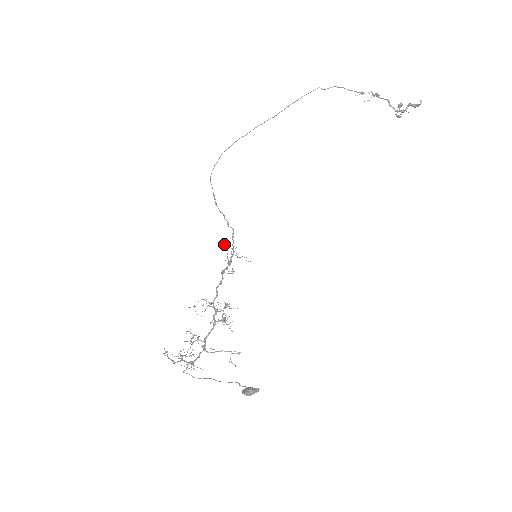
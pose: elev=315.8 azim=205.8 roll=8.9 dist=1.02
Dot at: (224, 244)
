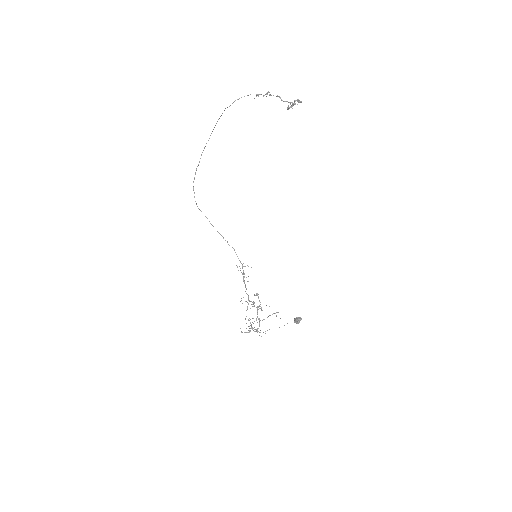
Dot at: occluded
